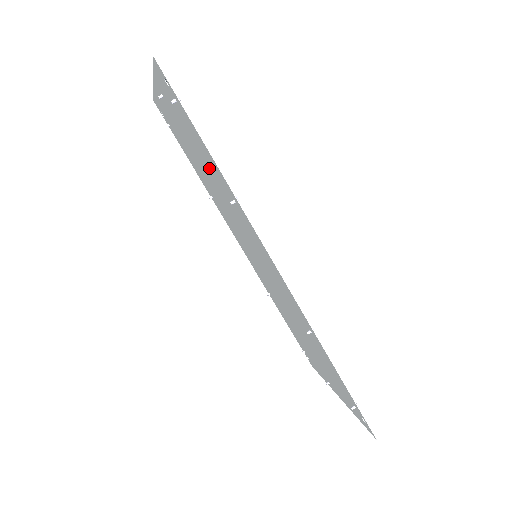
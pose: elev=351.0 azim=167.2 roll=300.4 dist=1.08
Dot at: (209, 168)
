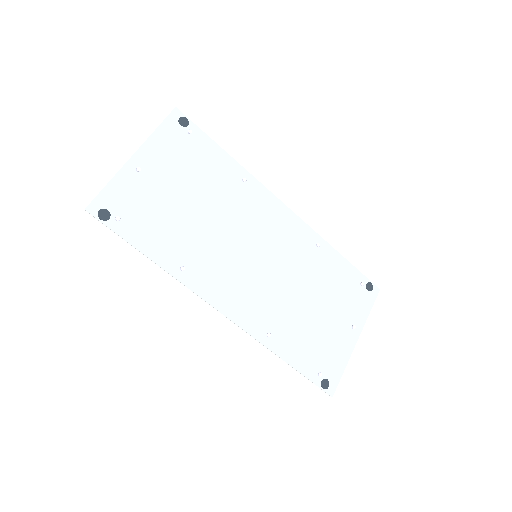
Dot at: (177, 228)
